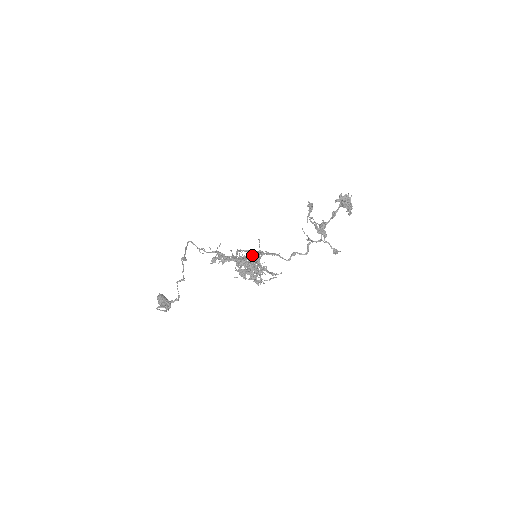
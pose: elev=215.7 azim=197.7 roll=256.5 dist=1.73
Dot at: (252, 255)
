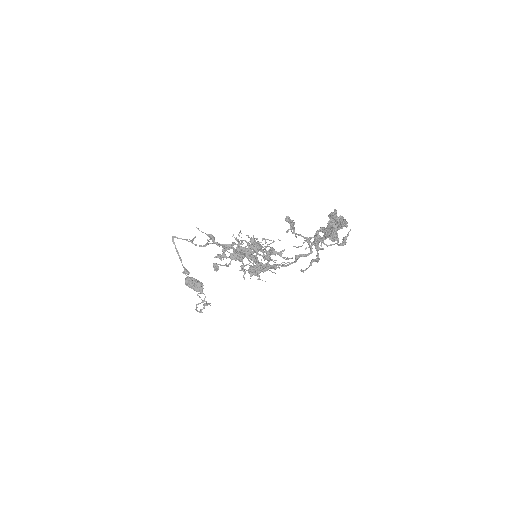
Dot at: (251, 255)
